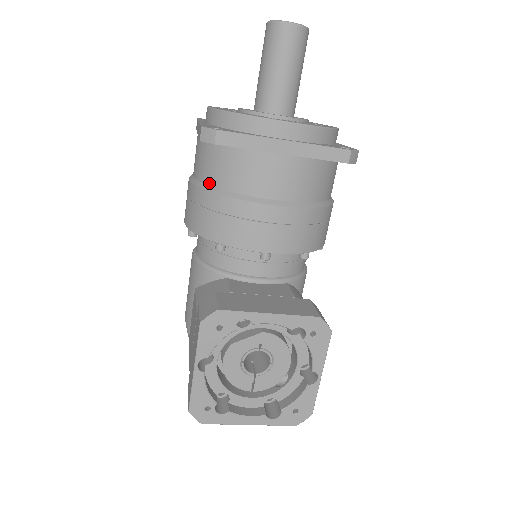
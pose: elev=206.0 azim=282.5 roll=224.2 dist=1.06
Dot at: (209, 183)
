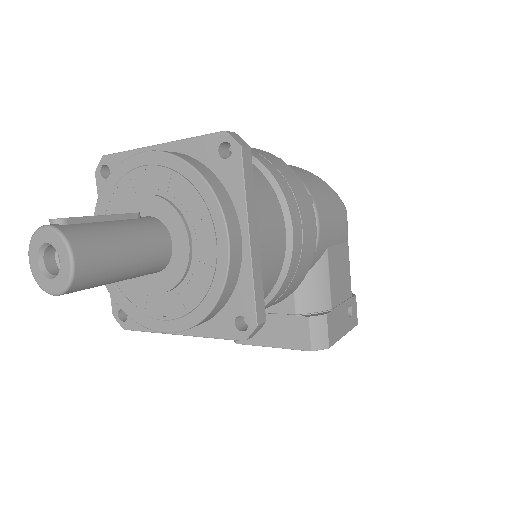
Dot at: occluded
